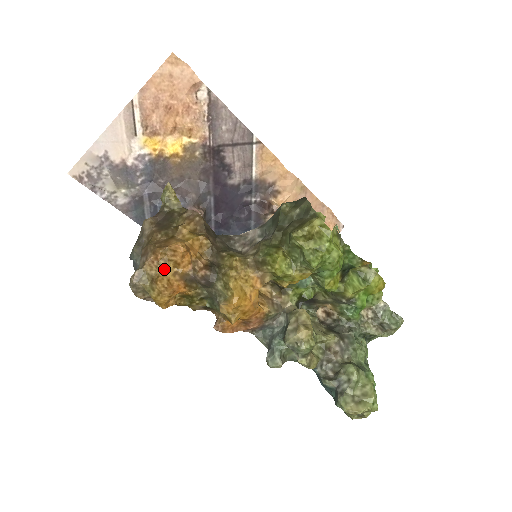
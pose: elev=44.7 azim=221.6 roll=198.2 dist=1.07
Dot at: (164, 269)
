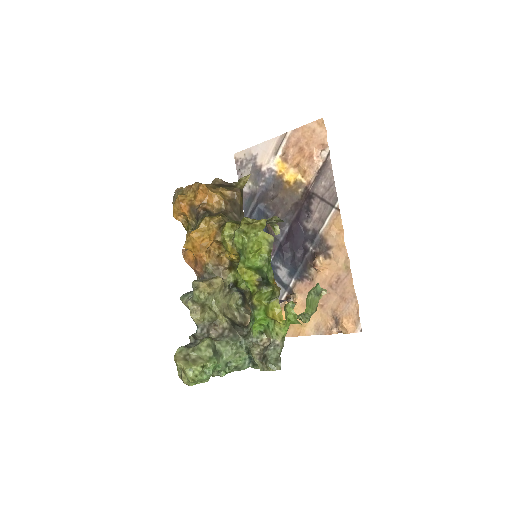
Dot at: (189, 195)
